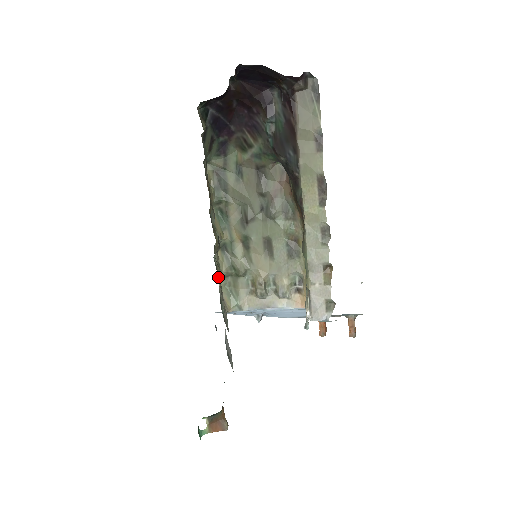
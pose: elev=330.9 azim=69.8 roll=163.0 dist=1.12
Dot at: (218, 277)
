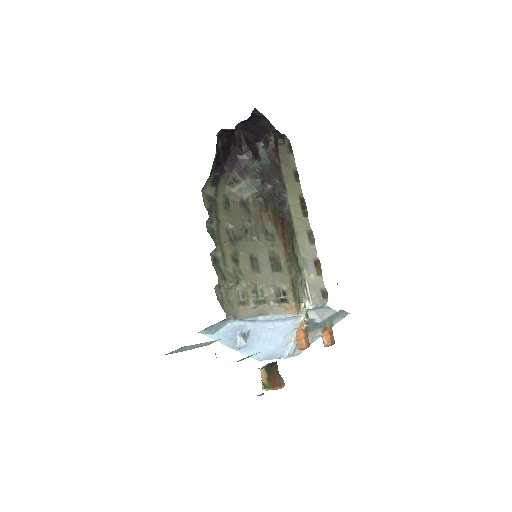
Dot at: occluded
